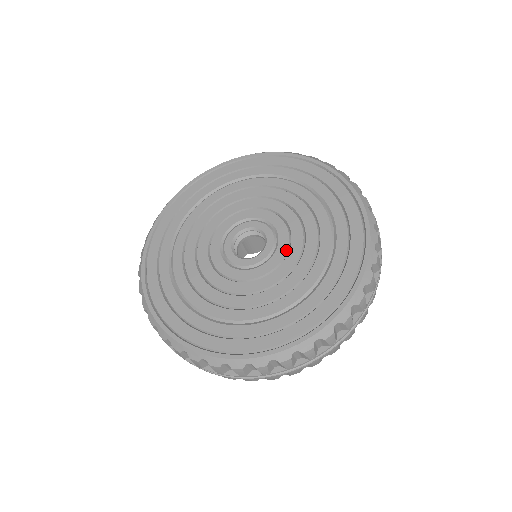
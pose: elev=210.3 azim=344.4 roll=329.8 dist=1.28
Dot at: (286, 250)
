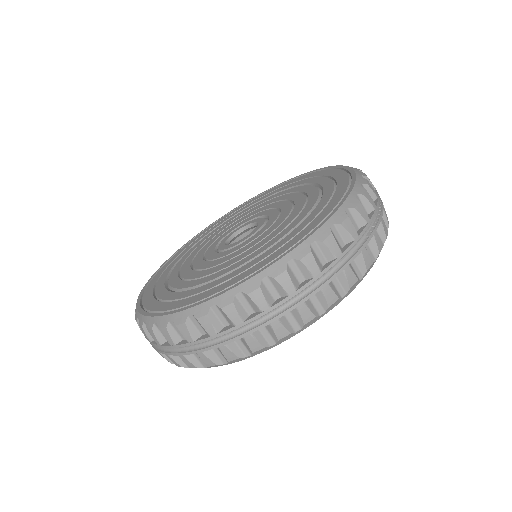
Dot at: (273, 221)
